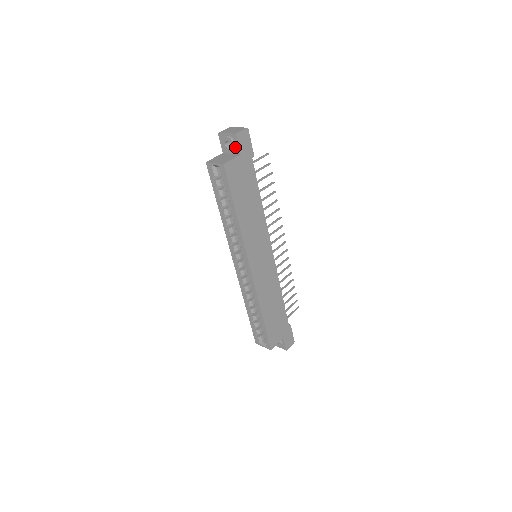
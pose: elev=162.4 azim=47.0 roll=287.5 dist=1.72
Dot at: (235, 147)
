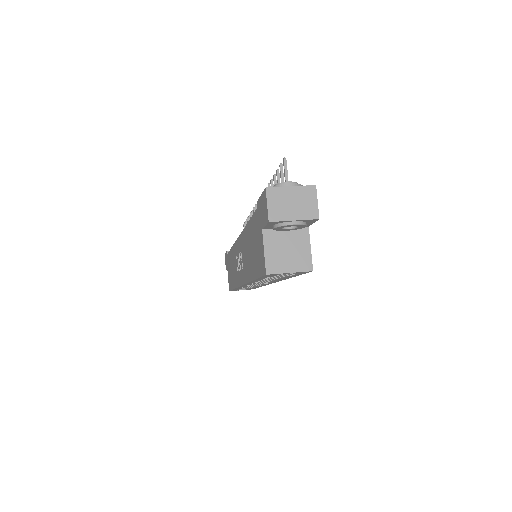
Dot at: (303, 226)
